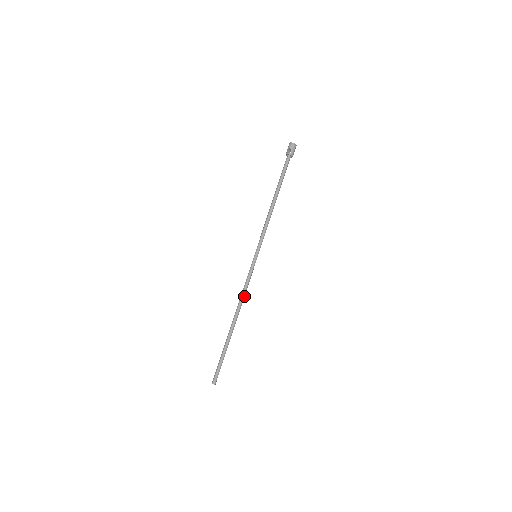
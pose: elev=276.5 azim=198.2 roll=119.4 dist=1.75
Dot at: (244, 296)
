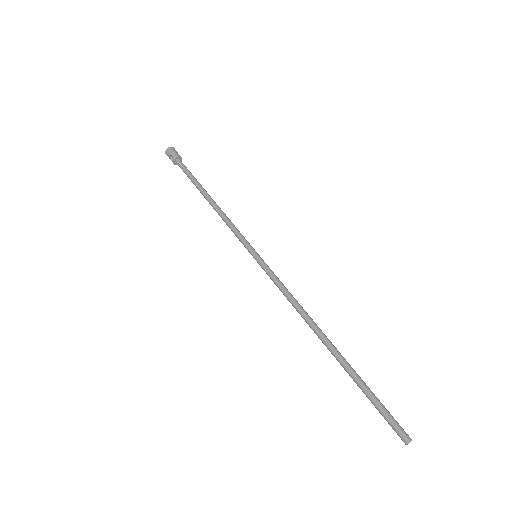
Dot at: (296, 302)
